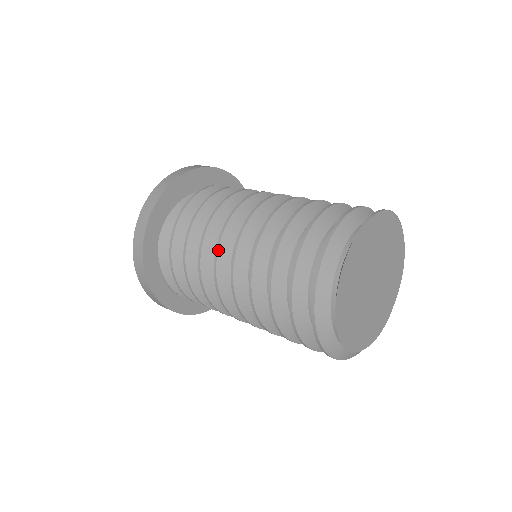
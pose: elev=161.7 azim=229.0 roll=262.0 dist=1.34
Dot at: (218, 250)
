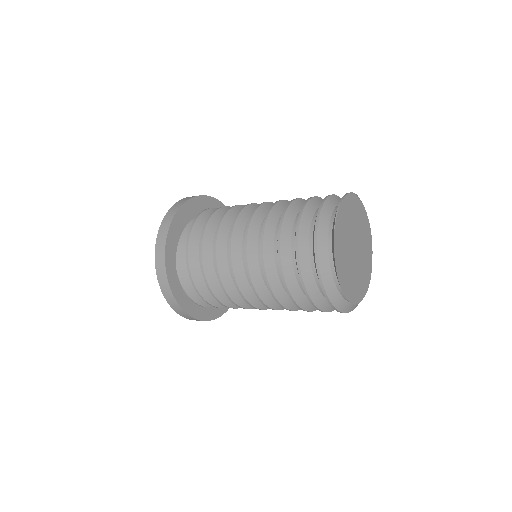
Dot at: (232, 265)
